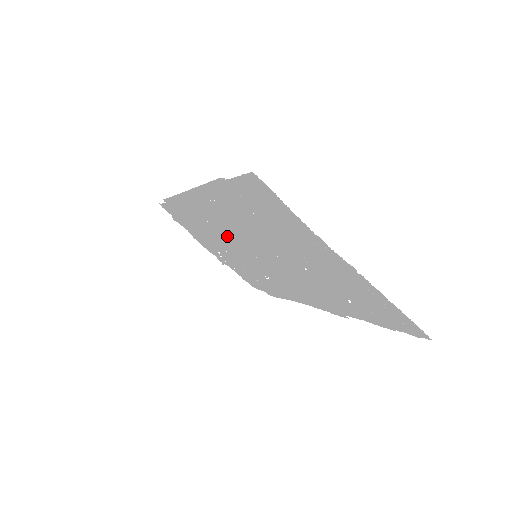
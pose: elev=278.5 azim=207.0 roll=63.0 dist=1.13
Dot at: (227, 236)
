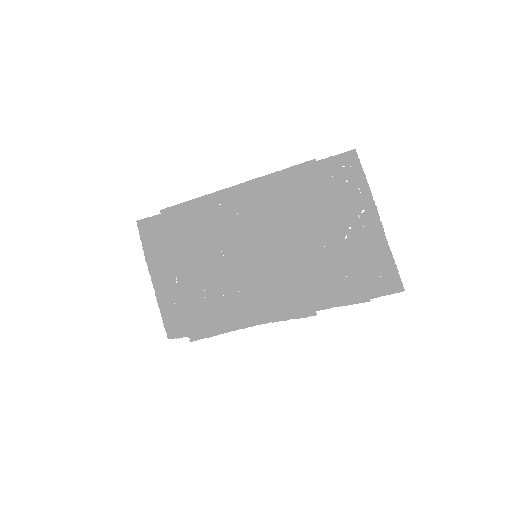
Dot at: (246, 230)
